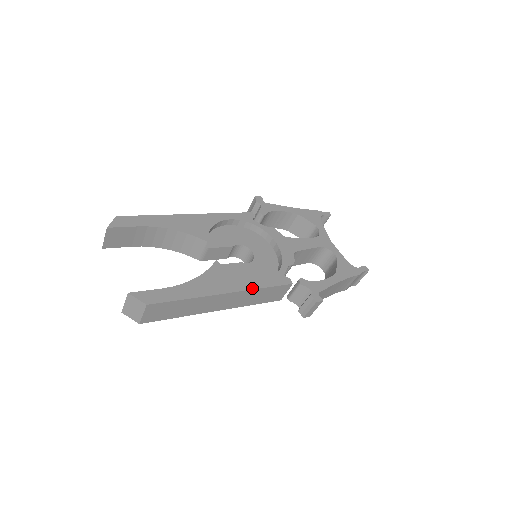
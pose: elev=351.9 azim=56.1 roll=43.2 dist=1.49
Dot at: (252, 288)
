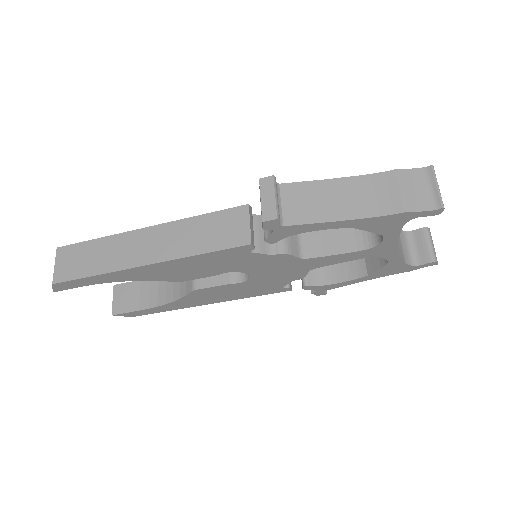
Dot at: (183, 220)
